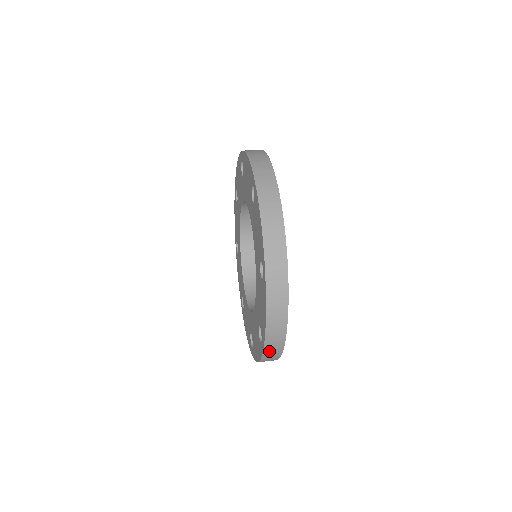
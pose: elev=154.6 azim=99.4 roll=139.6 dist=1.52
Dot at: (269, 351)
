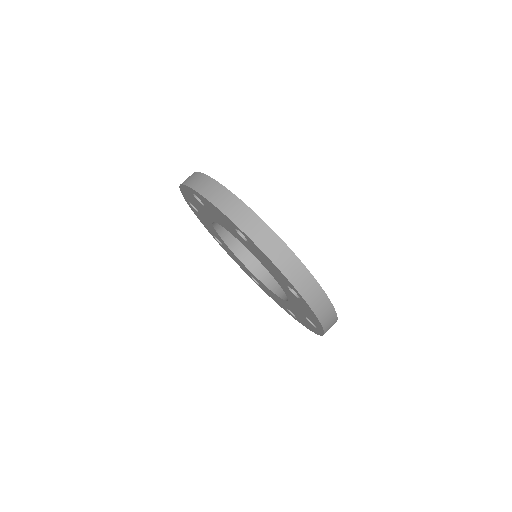
Dot at: occluded
